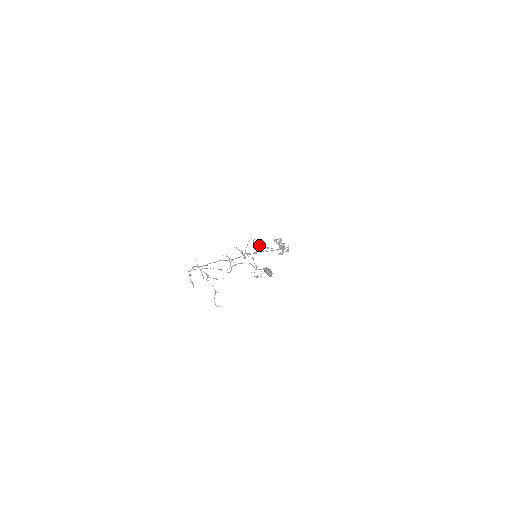
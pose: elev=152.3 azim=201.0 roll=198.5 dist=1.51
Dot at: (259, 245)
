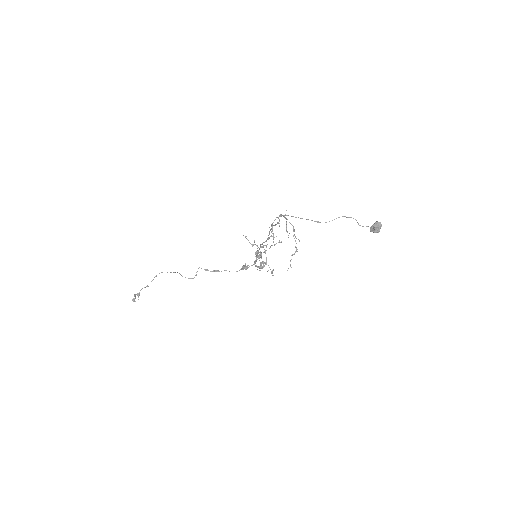
Dot at: occluded
